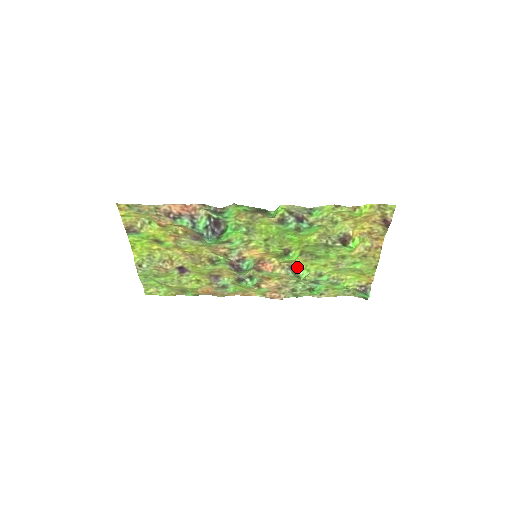
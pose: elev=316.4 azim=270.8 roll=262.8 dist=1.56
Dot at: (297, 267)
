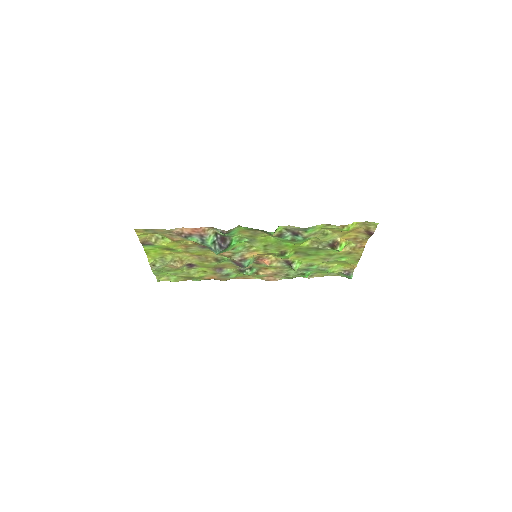
Dot at: (291, 261)
